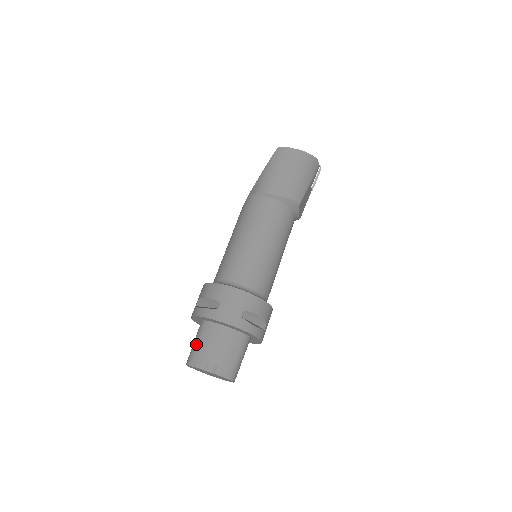
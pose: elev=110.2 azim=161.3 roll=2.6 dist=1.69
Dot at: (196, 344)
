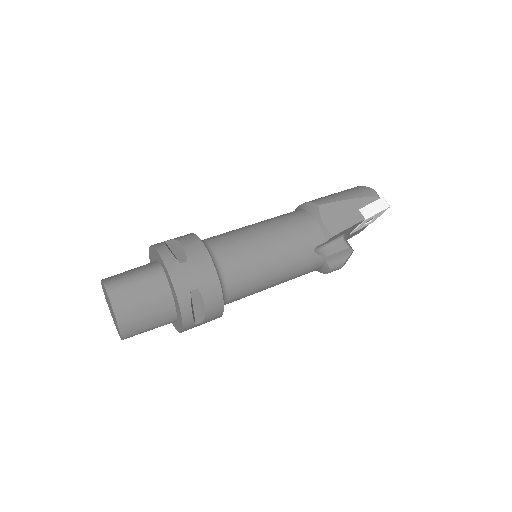
Dot at: occluded
